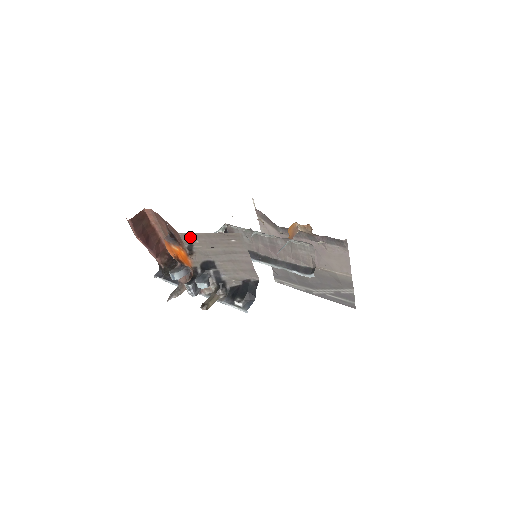
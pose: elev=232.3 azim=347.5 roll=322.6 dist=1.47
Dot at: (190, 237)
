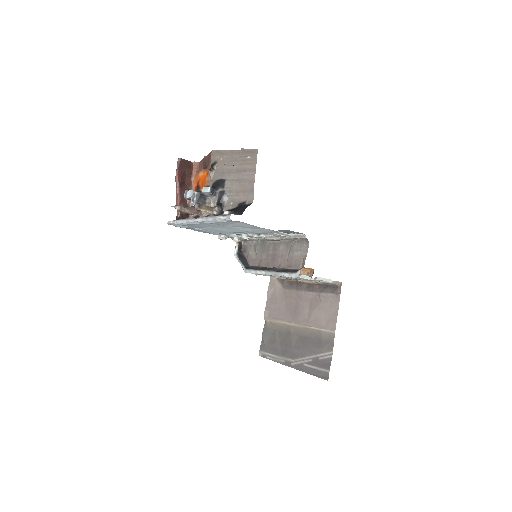
Dot at: (218, 154)
